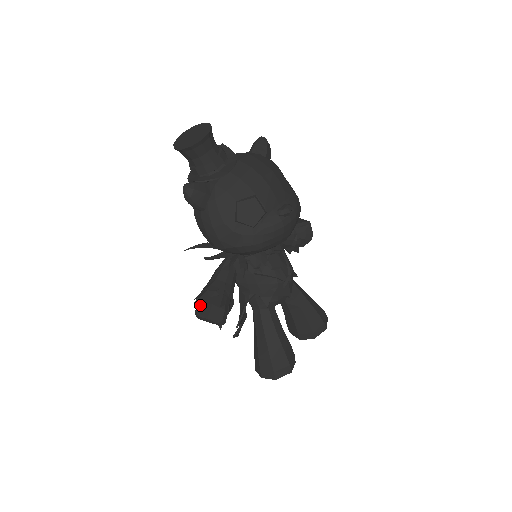
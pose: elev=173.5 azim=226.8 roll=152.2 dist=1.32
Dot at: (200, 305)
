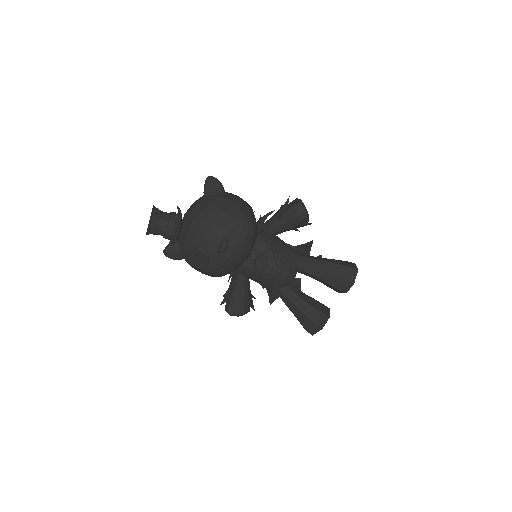
Dot at: (226, 306)
